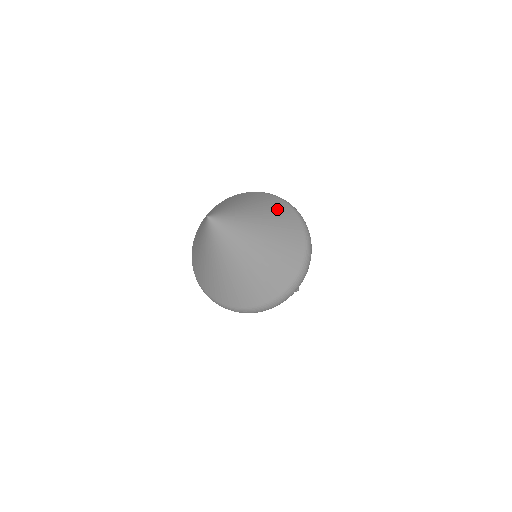
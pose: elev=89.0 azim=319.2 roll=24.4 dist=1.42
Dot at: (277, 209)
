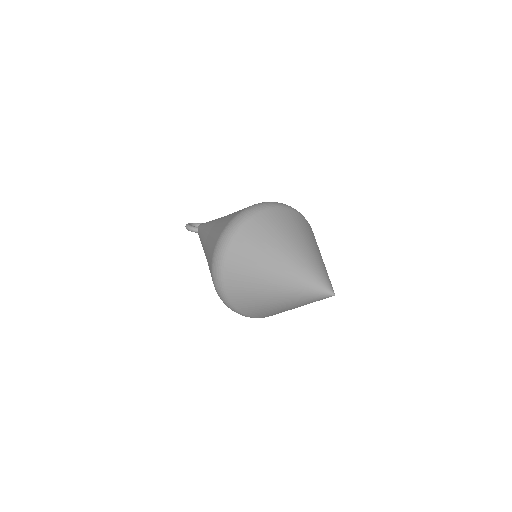
Dot at: (296, 224)
